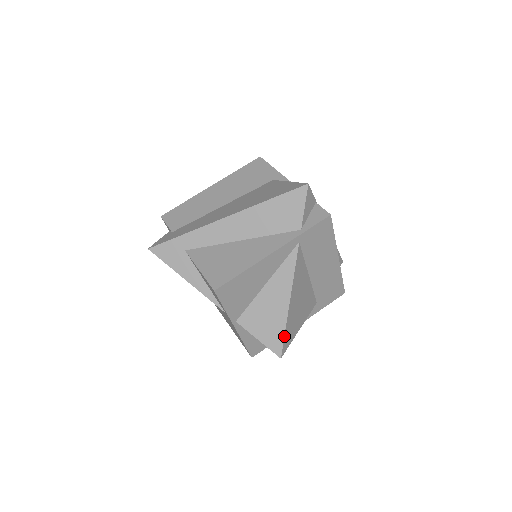
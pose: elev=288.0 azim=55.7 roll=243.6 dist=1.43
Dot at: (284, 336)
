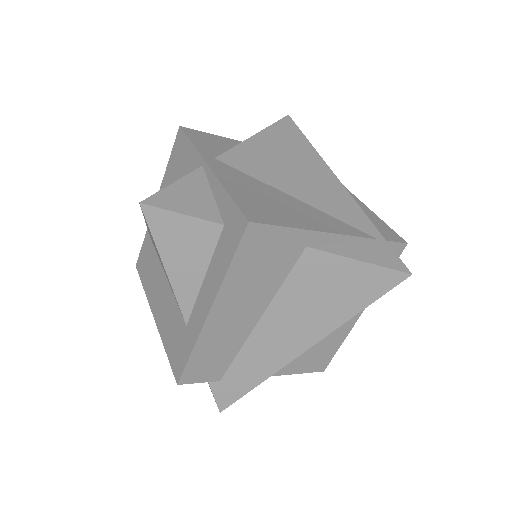
Dot at: occluded
